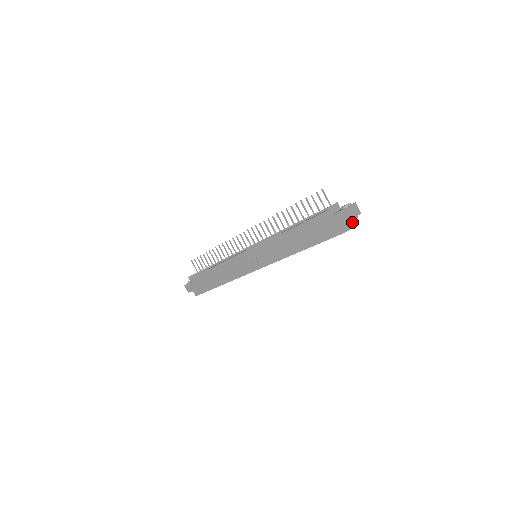
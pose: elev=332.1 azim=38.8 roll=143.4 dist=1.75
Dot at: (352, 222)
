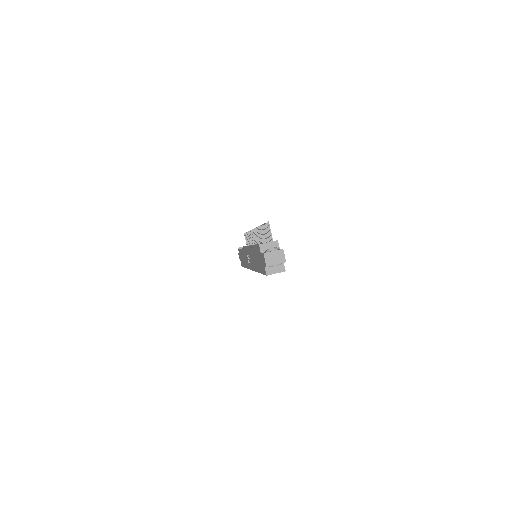
Dot at: (283, 266)
